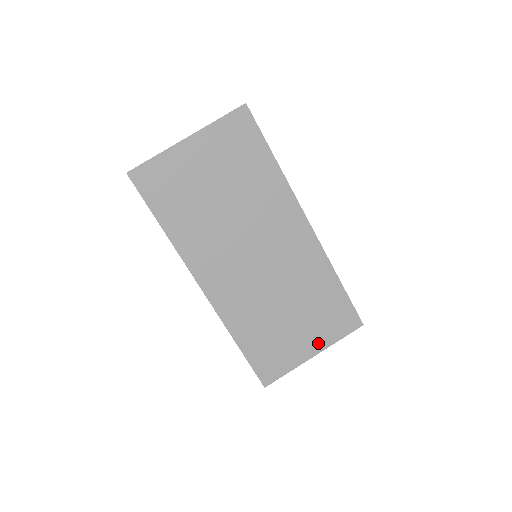
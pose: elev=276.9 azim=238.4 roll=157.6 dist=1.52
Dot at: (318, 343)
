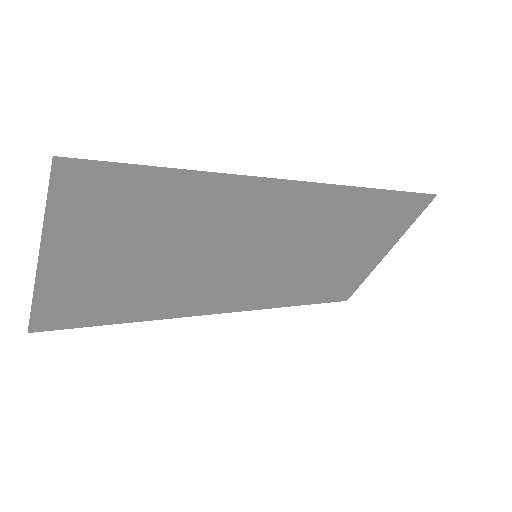
Dot at: (386, 245)
